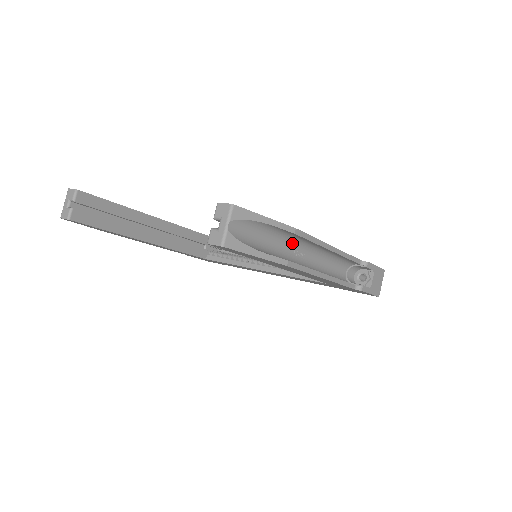
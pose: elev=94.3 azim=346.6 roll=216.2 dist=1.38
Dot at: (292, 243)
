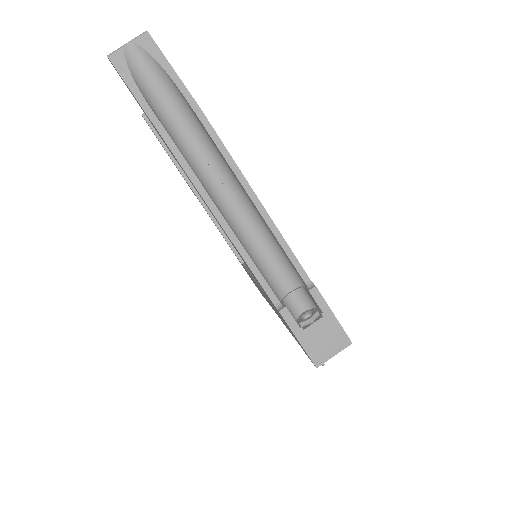
Dot at: (207, 149)
